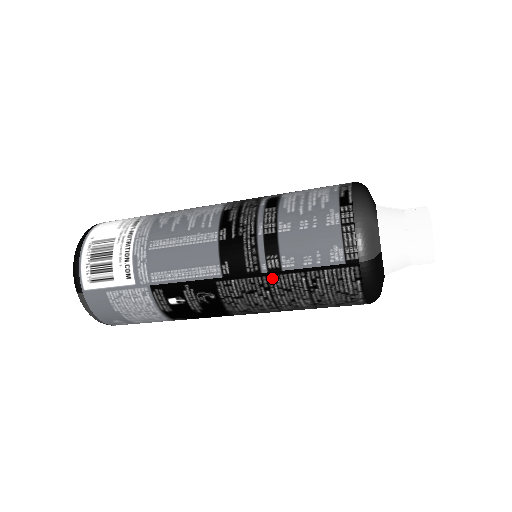
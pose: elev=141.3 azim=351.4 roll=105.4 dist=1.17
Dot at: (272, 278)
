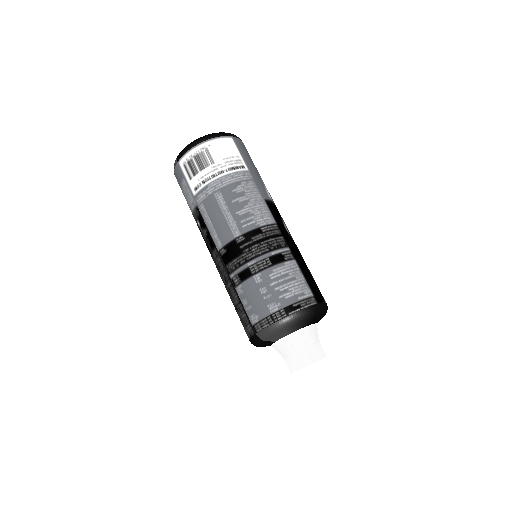
Dot at: (230, 283)
